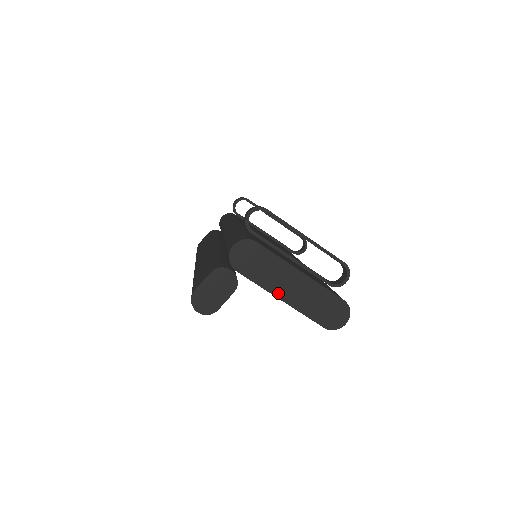
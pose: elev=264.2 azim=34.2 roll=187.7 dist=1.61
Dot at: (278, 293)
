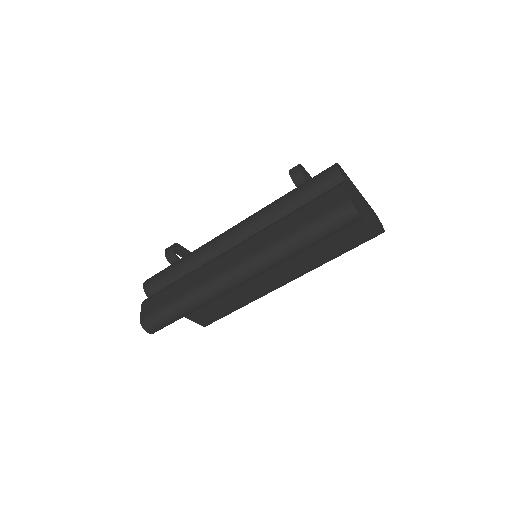
Dot at: (364, 204)
